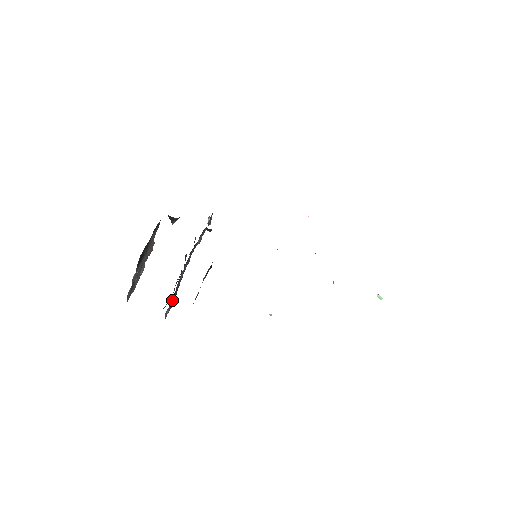
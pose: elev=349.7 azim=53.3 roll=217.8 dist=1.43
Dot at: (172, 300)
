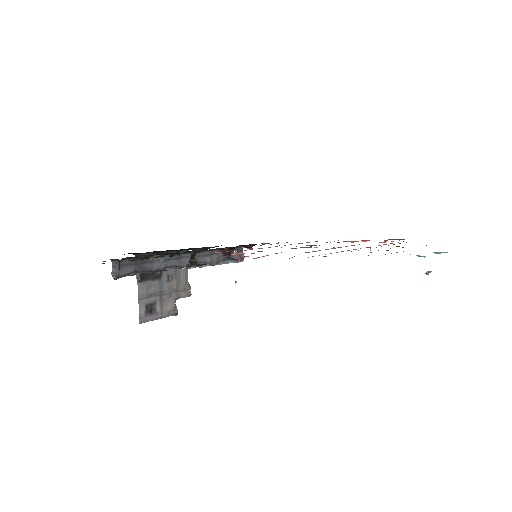
Dot at: (132, 268)
